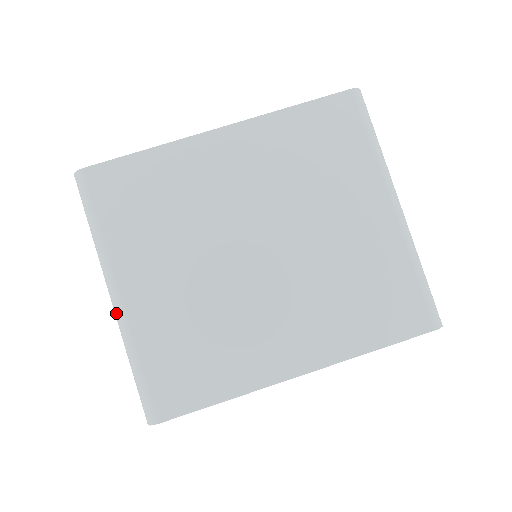
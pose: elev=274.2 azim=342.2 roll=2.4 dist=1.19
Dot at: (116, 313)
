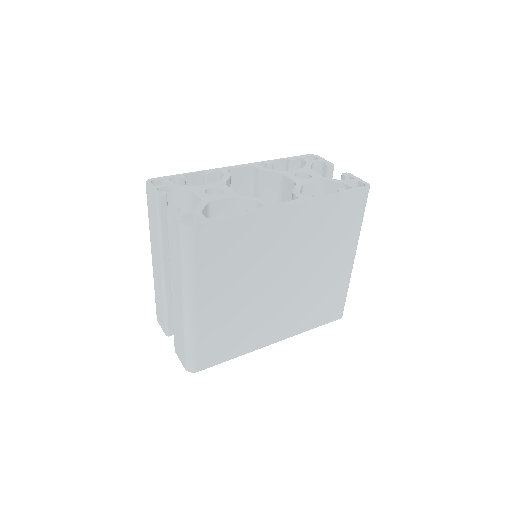
Dot at: (187, 316)
